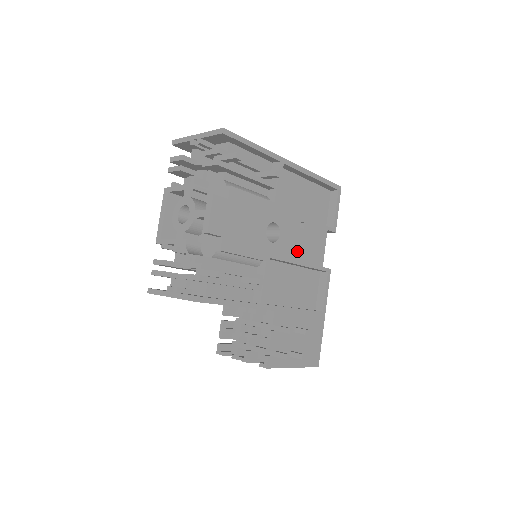
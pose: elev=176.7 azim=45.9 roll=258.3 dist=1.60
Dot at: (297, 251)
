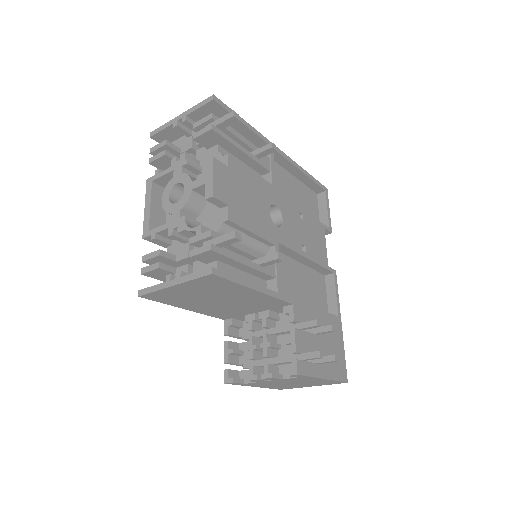
Dot at: (302, 242)
